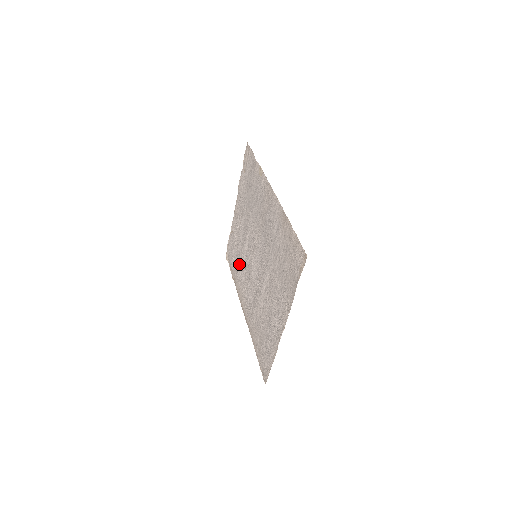
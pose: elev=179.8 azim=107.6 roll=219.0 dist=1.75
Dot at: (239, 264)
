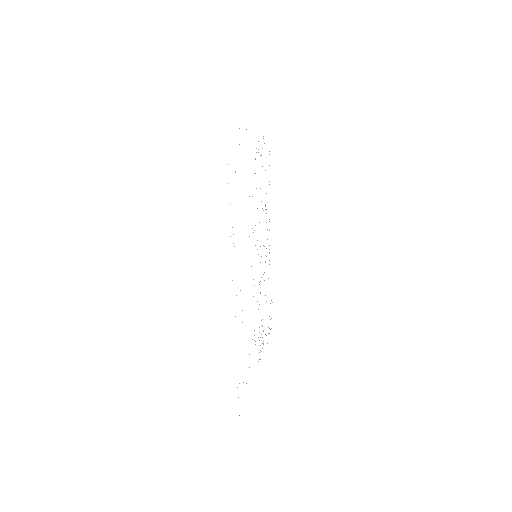
Dot at: occluded
